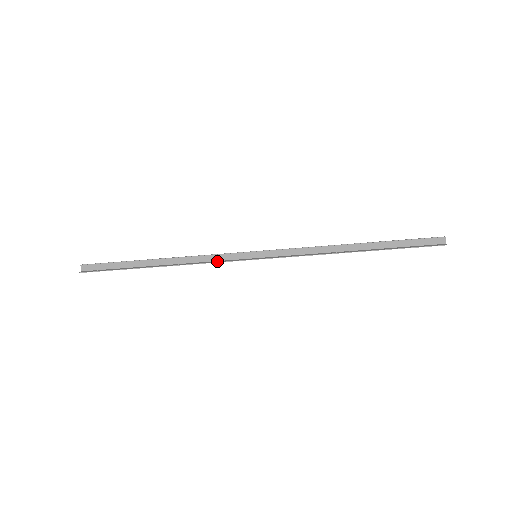
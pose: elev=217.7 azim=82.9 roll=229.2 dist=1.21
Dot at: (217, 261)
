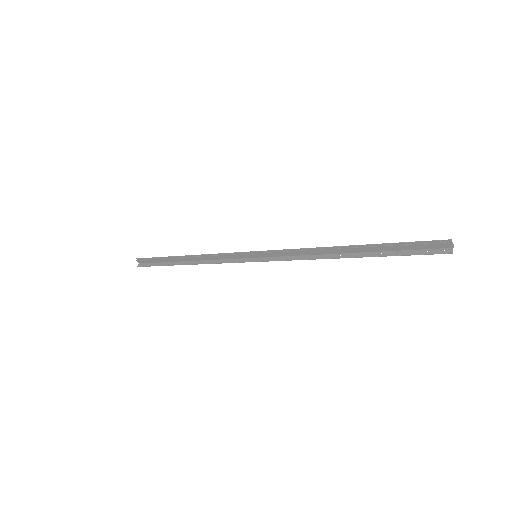
Dot at: (226, 260)
